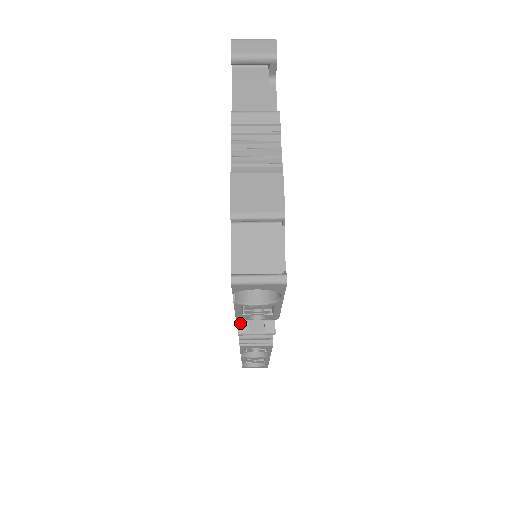
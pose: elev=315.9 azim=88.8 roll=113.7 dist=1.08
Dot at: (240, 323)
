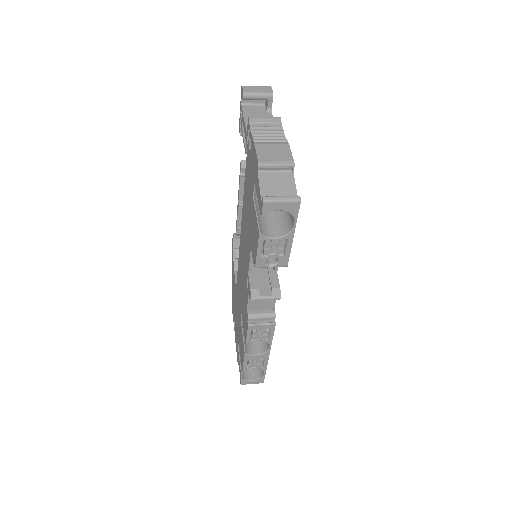
Dot at: (252, 290)
